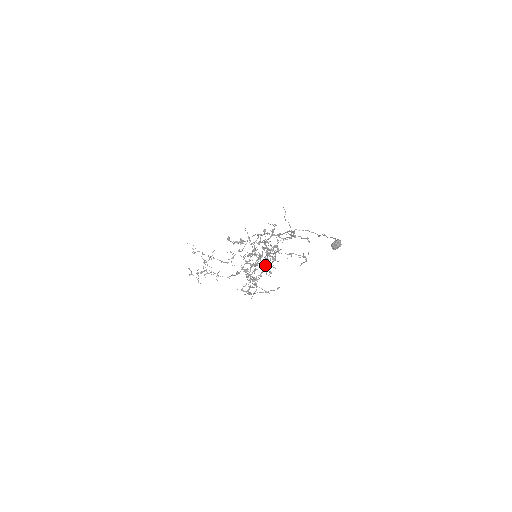
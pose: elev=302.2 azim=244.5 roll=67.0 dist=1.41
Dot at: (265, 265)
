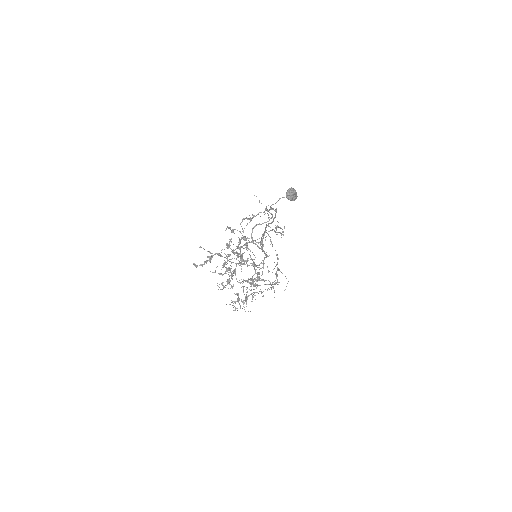
Dot at: (240, 264)
